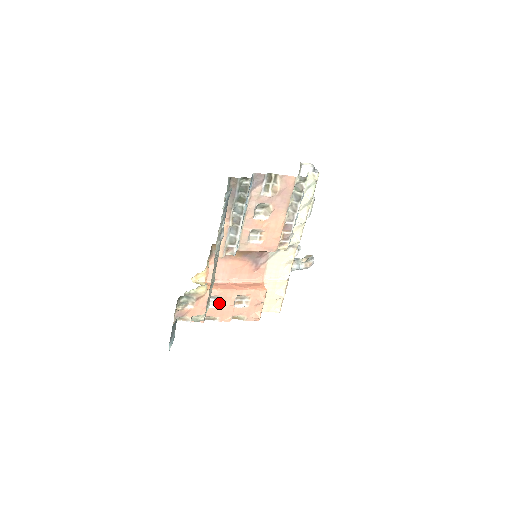
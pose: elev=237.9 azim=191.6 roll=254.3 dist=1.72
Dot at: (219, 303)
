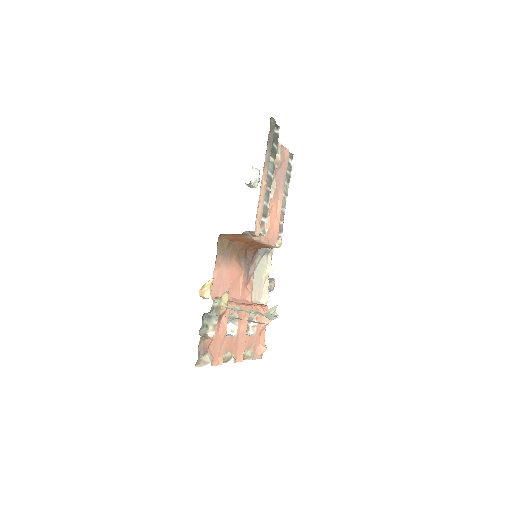
Dot at: (234, 328)
